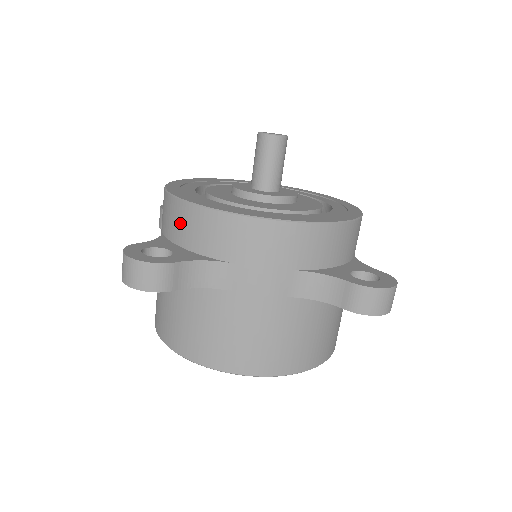
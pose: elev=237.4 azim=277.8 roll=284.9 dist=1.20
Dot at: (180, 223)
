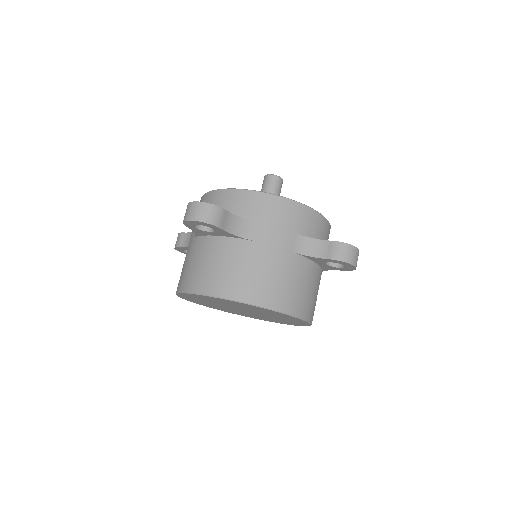
Dot at: (221, 203)
